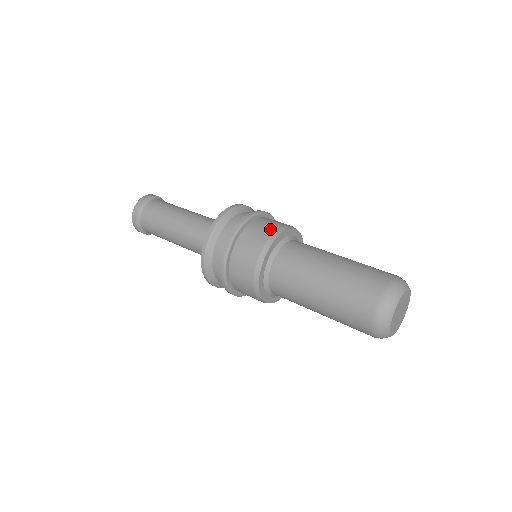
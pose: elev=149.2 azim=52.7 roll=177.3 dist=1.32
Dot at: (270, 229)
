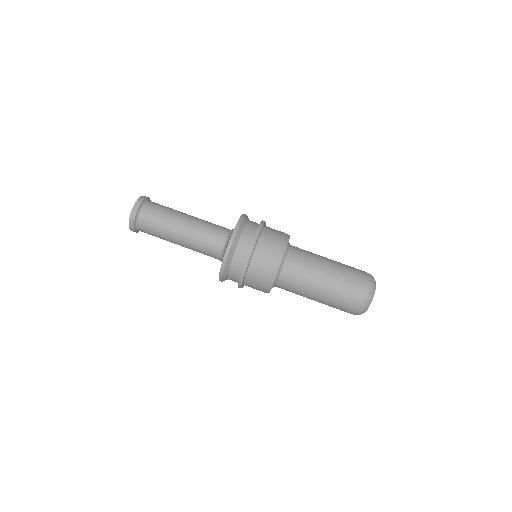
Dot at: (277, 244)
